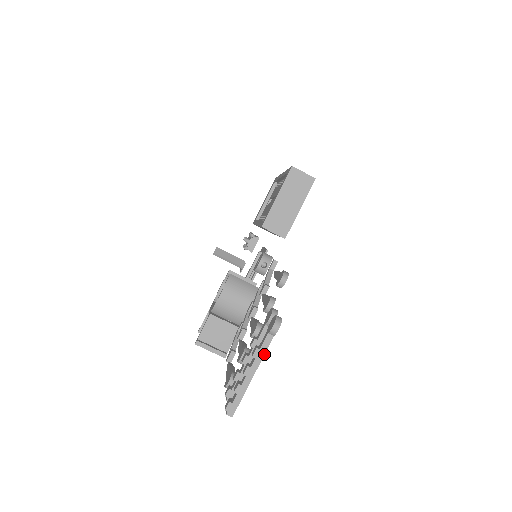
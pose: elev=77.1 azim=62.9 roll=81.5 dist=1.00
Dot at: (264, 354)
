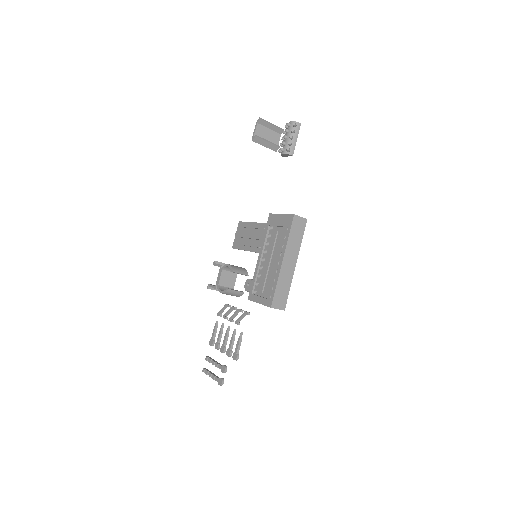
Dot at: (216, 380)
